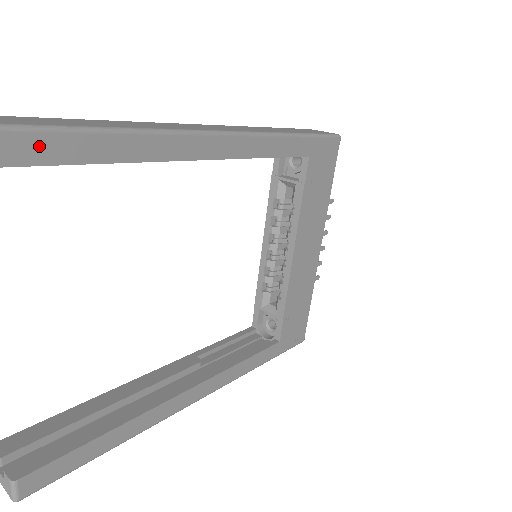
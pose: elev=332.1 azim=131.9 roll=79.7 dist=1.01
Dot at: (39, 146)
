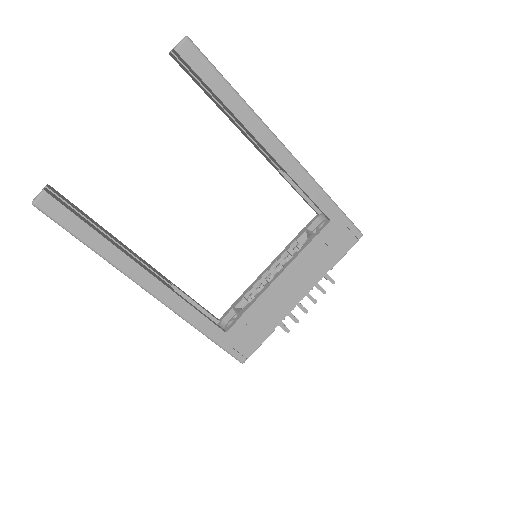
Dot at: (199, 62)
